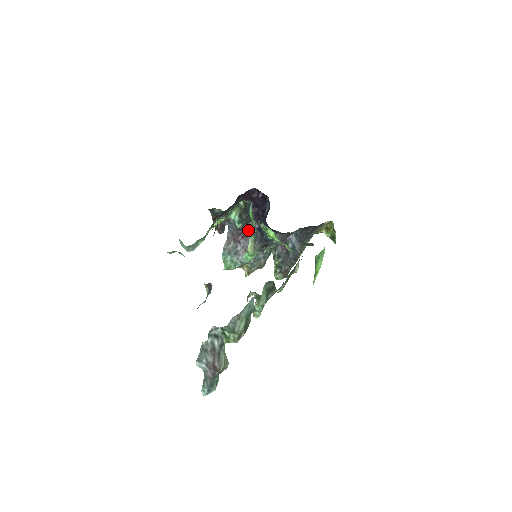
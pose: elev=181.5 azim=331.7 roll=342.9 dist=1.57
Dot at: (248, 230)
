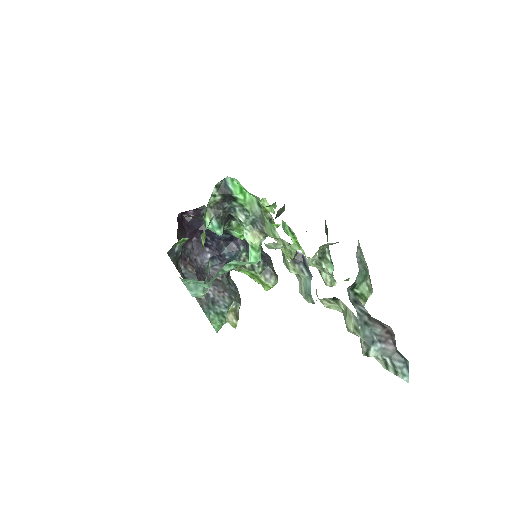
Dot at: (201, 271)
